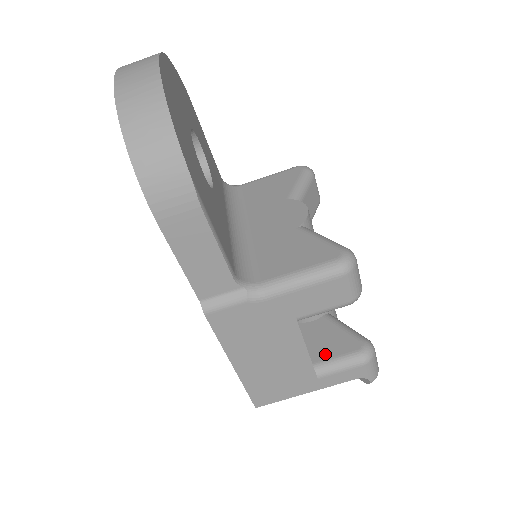
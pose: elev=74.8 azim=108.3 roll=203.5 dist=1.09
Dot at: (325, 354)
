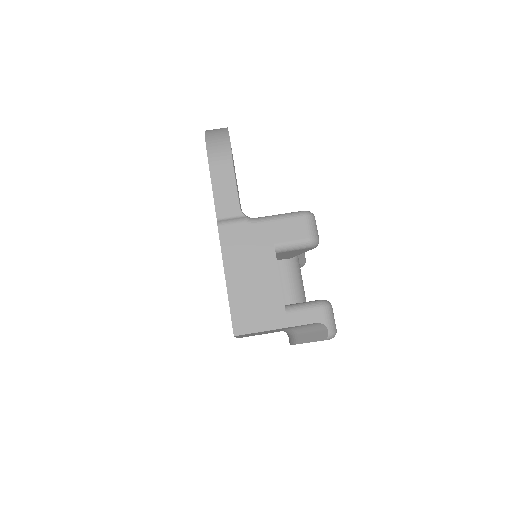
Dot at: occluded
